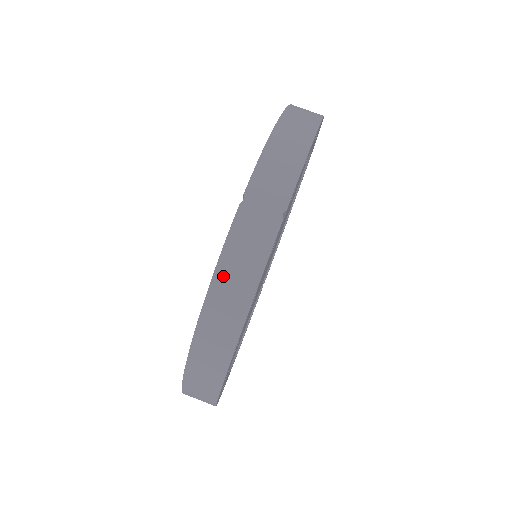
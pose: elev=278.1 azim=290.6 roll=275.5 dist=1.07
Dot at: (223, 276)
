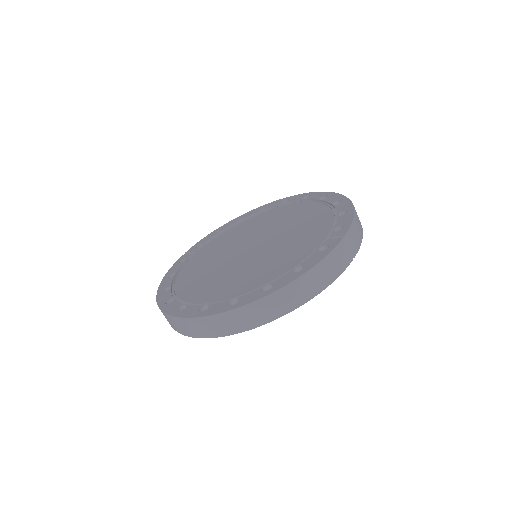
Dot at: (319, 270)
